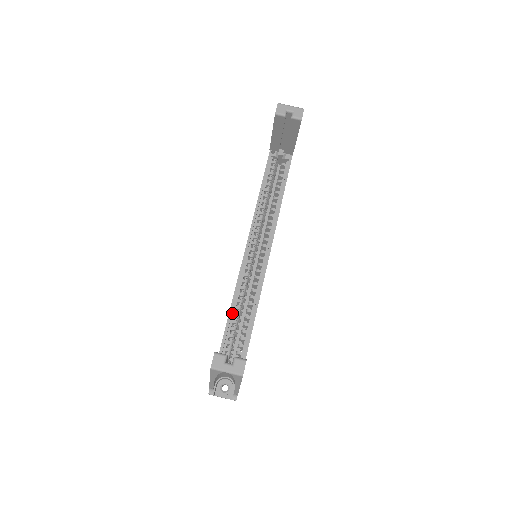
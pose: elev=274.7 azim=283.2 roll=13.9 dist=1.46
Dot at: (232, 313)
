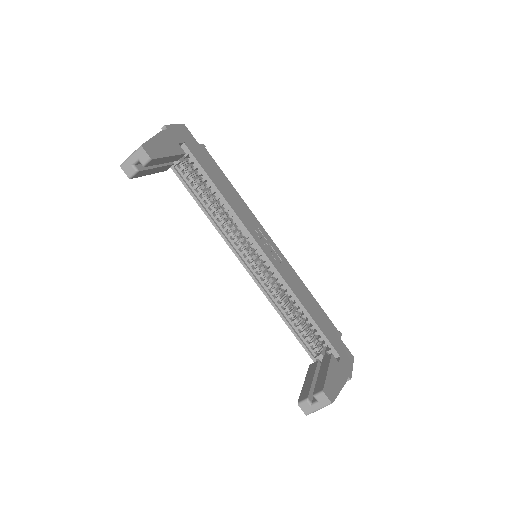
Dot at: (286, 318)
